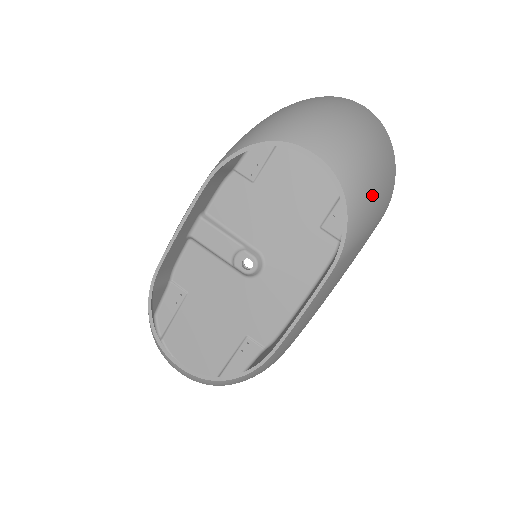
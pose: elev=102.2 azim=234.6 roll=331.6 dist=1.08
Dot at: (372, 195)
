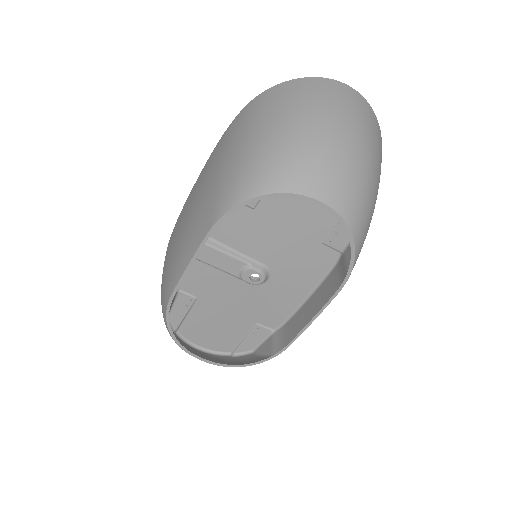
Dot at: (372, 214)
